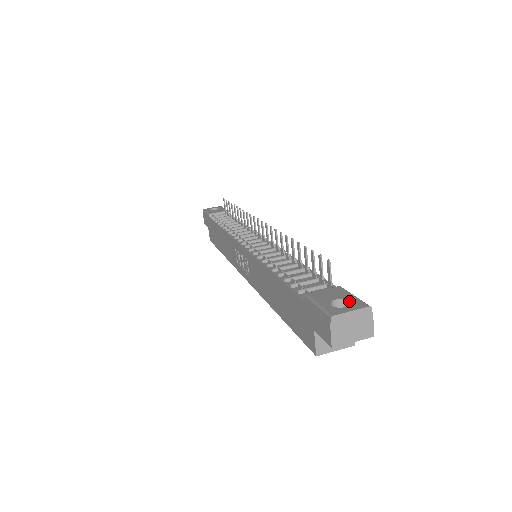
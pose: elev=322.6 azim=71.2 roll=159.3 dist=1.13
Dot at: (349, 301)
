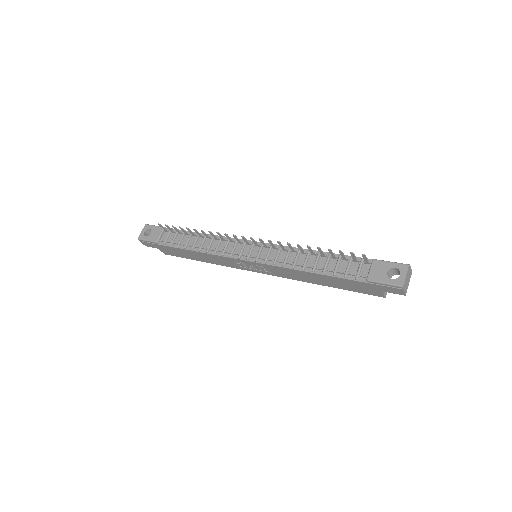
Dot at: (394, 268)
